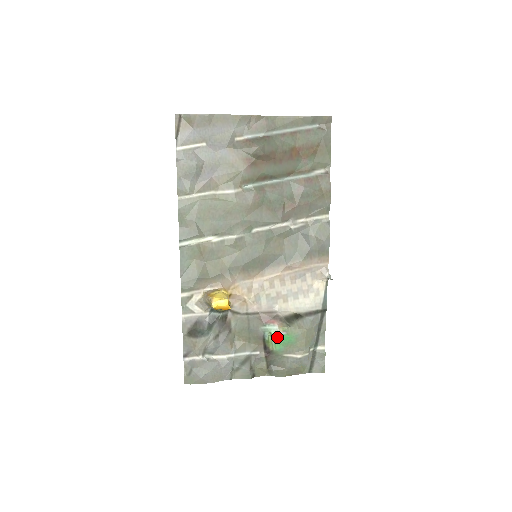
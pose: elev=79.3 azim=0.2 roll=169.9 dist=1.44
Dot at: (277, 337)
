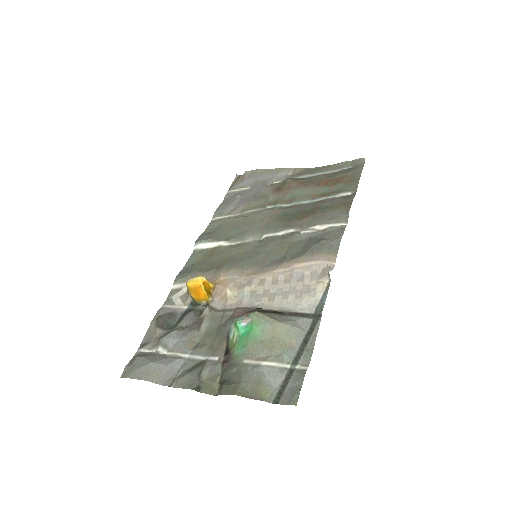
Dot at: (242, 332)
